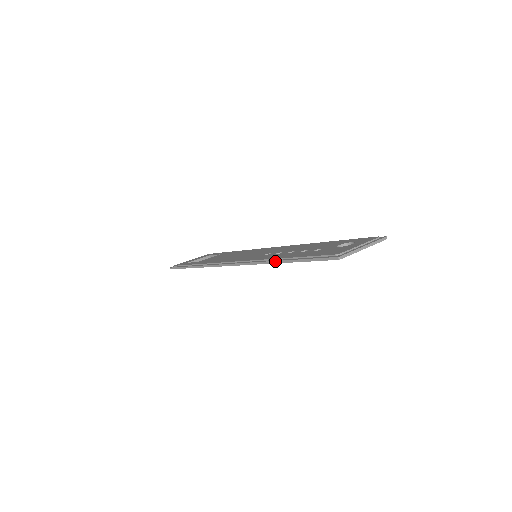
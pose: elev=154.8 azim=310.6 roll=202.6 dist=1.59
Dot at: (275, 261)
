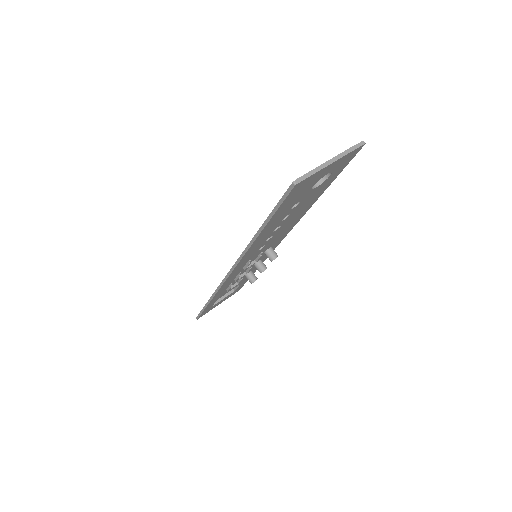
Dot at: (252, 239)
